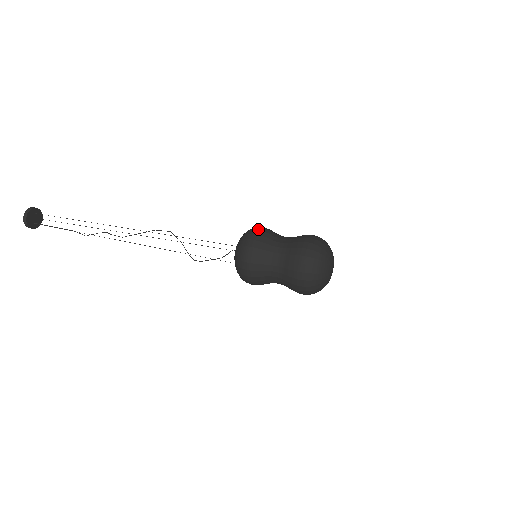
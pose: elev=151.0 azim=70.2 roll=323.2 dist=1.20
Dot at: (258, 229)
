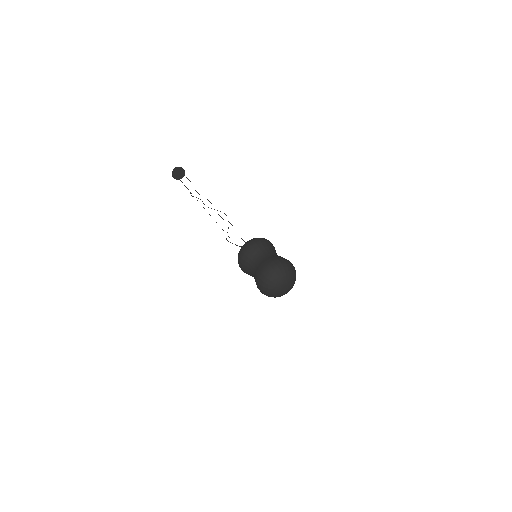
Dot at: (264, 239)
